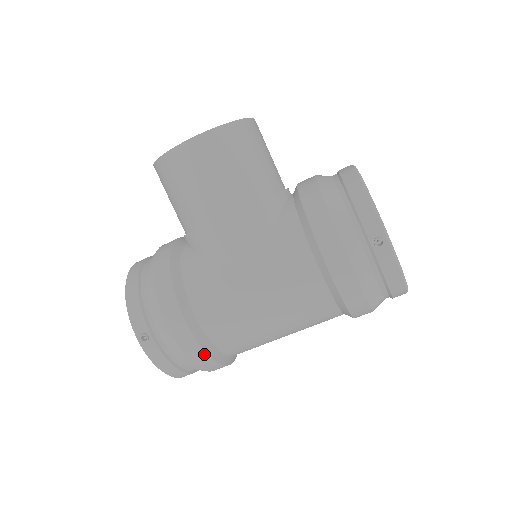
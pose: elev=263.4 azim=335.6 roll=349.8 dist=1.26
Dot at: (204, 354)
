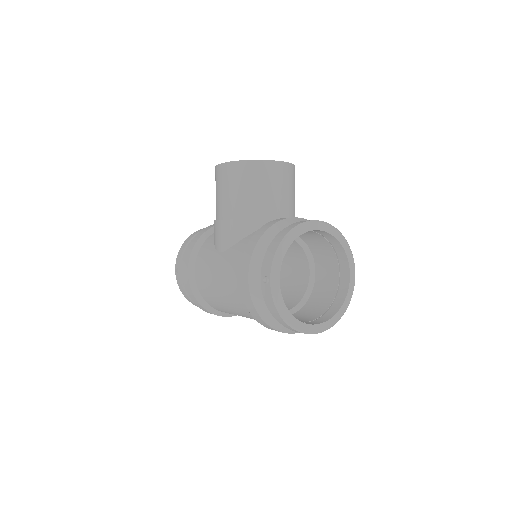
Dot at: (194, 297)
